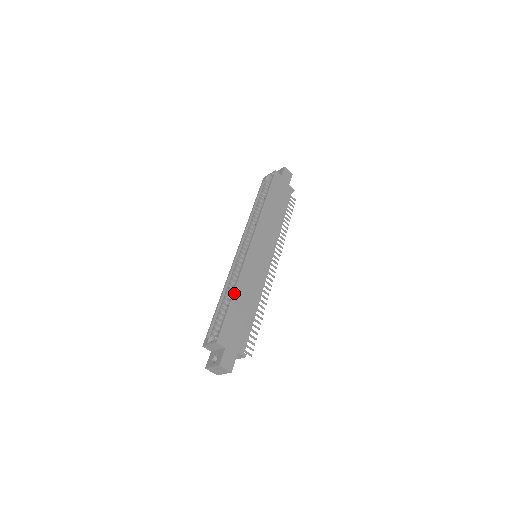
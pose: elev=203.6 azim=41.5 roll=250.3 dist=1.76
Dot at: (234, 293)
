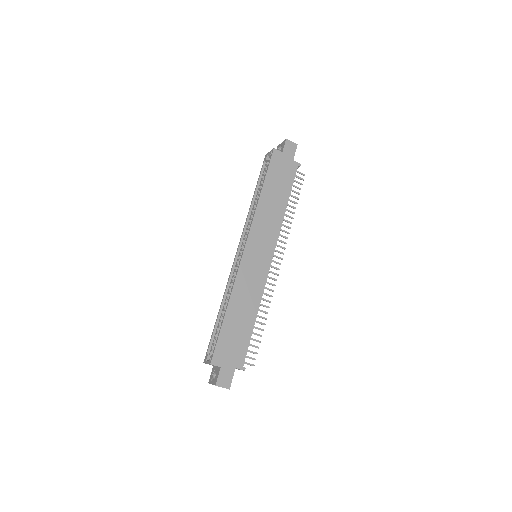
Dot at: (227, 308)
